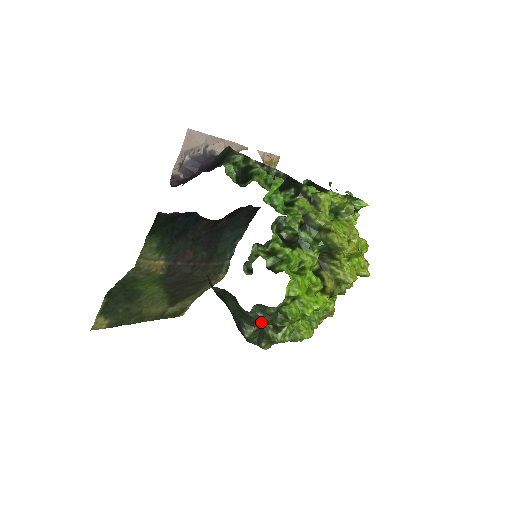
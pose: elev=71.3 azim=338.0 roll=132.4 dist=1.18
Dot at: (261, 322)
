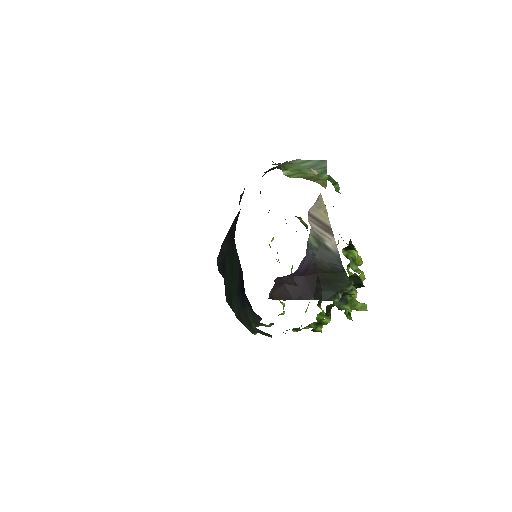
Dot at: occluded
